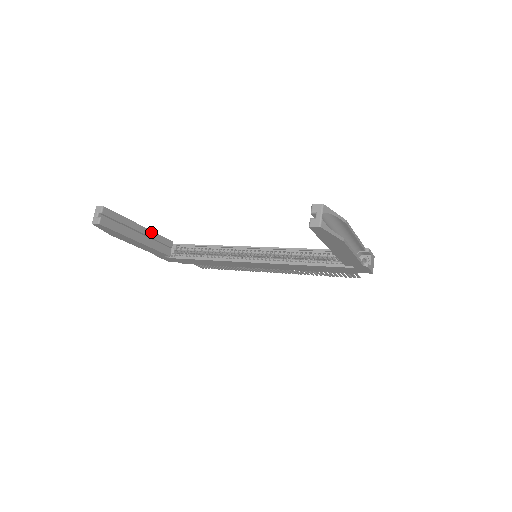
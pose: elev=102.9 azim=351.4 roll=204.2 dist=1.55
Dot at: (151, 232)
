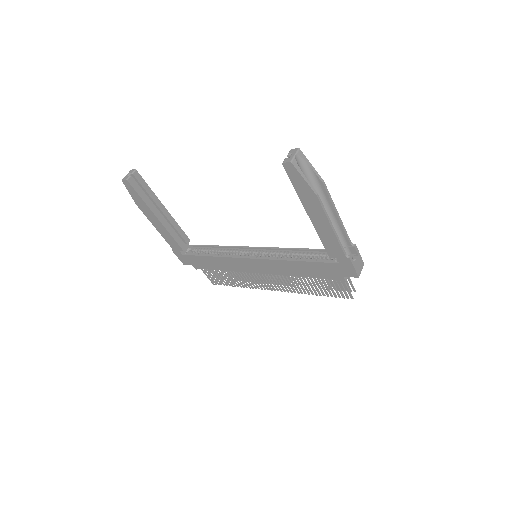
Dot at: (172, 218)
